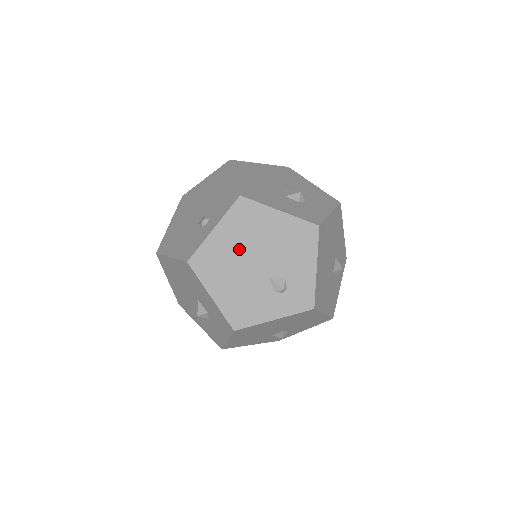
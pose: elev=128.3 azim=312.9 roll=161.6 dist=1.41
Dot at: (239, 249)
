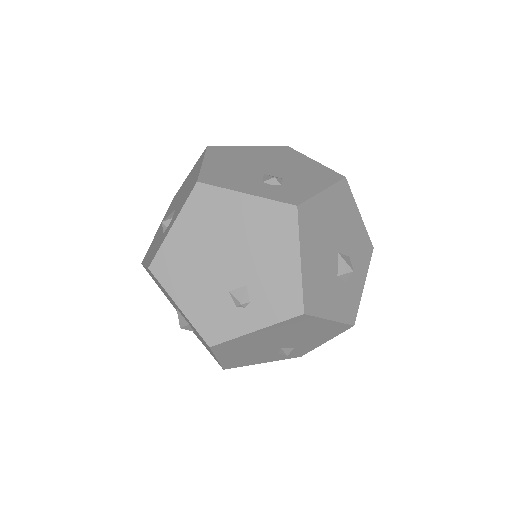
Dot at: (269, 339)
